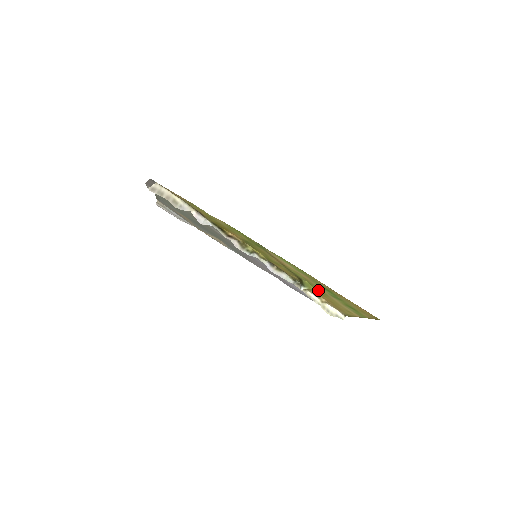
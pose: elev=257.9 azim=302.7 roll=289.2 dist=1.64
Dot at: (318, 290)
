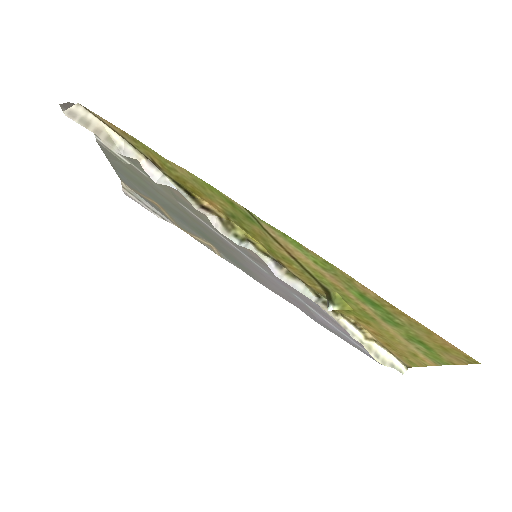
Dot at: (358, 311)
